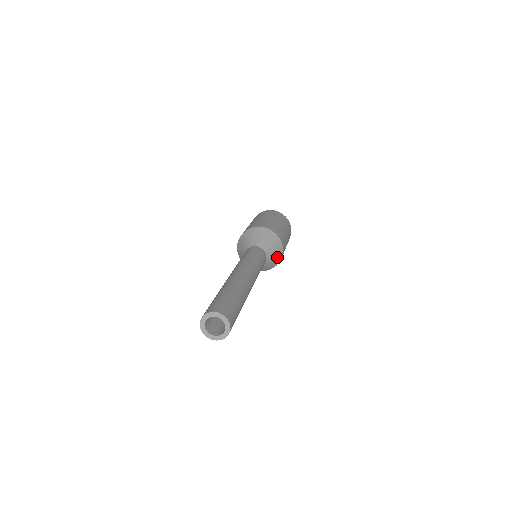
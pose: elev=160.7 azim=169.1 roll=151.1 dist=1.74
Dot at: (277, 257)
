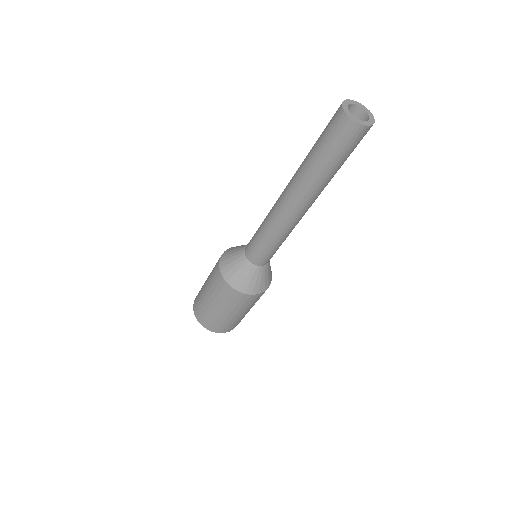
Dot at: (268, 279)
